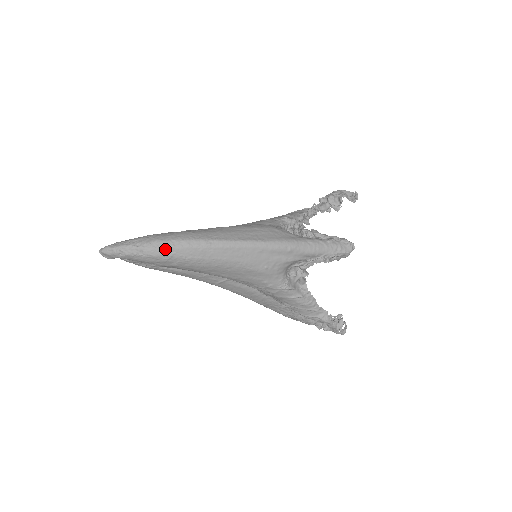
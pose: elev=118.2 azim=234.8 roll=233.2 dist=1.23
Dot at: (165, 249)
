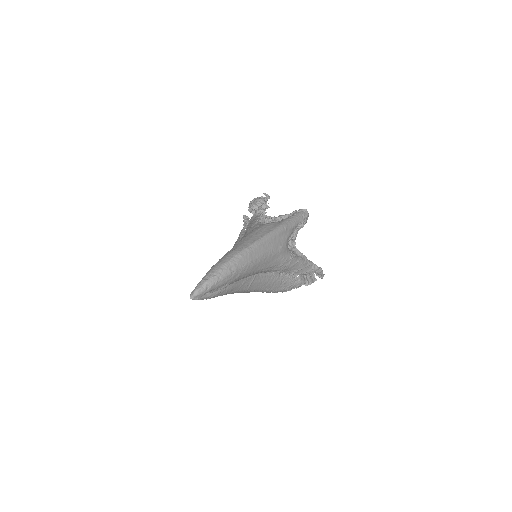
Dot at: (231, 267)
